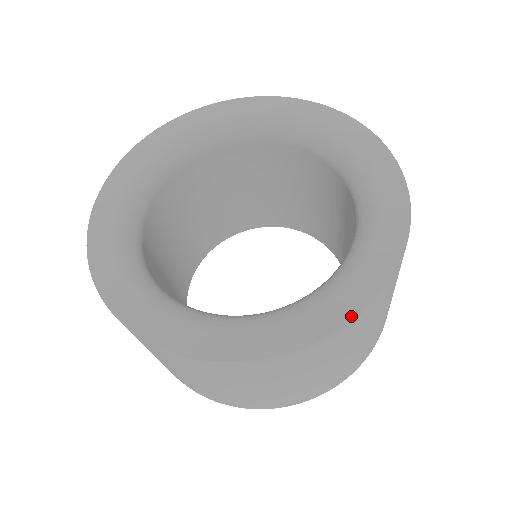
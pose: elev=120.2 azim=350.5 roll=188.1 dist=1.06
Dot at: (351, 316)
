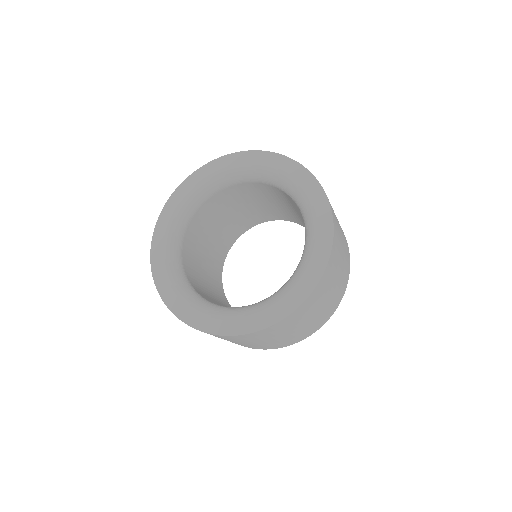
Dot at: (192, 325)
